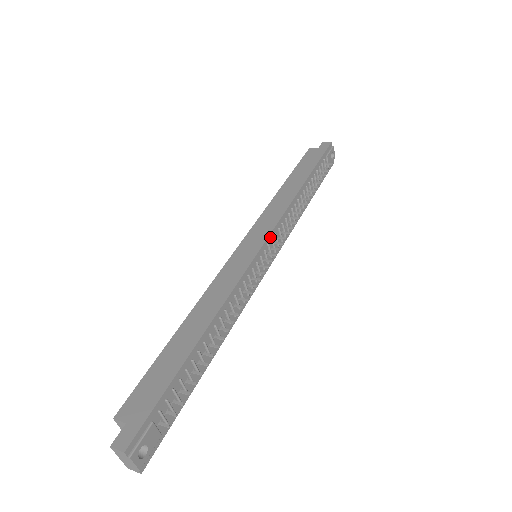
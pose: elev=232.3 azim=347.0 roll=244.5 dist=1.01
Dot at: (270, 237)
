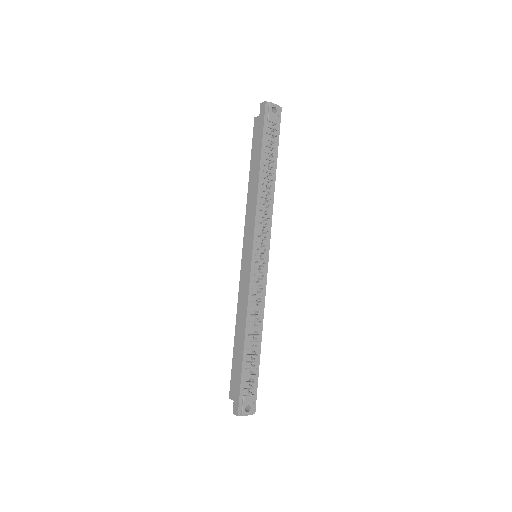
Dot at: (255, 242)
